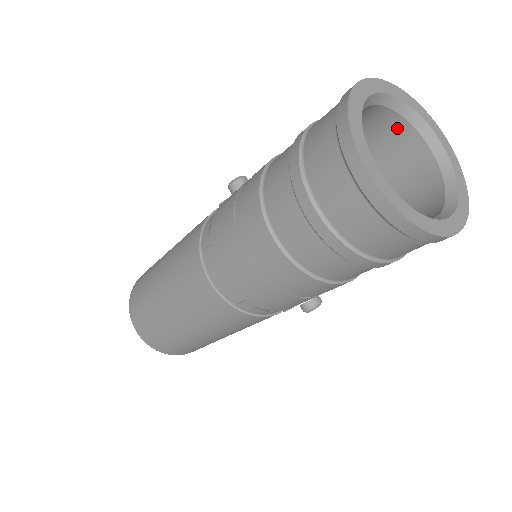
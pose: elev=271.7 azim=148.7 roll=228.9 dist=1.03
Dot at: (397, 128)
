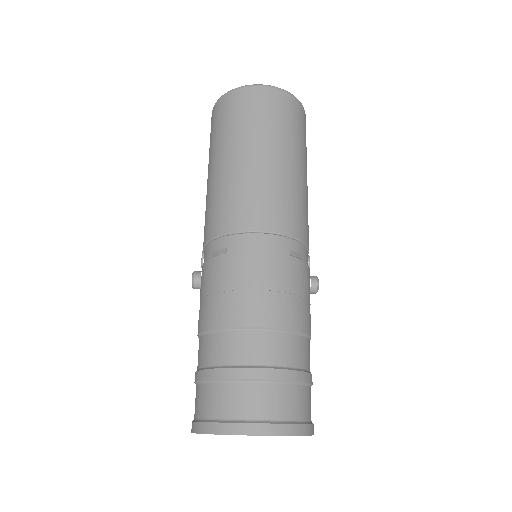
Dot at: occluded
